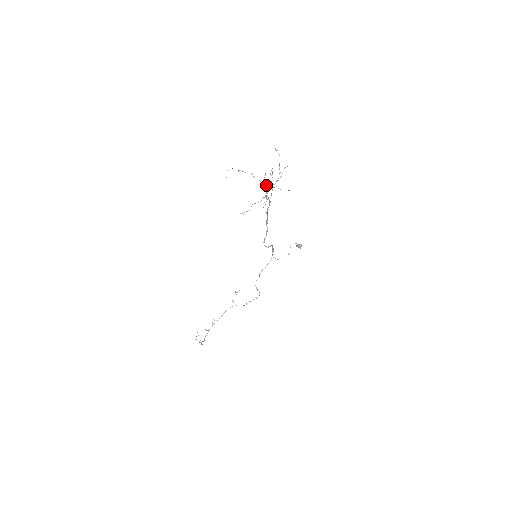
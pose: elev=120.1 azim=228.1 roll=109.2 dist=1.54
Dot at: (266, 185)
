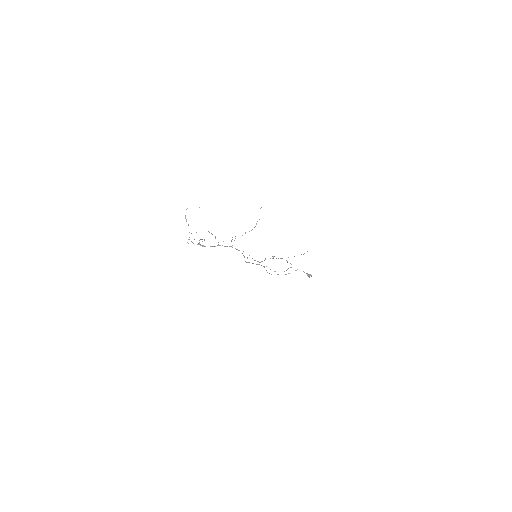
Dot at: occluded
